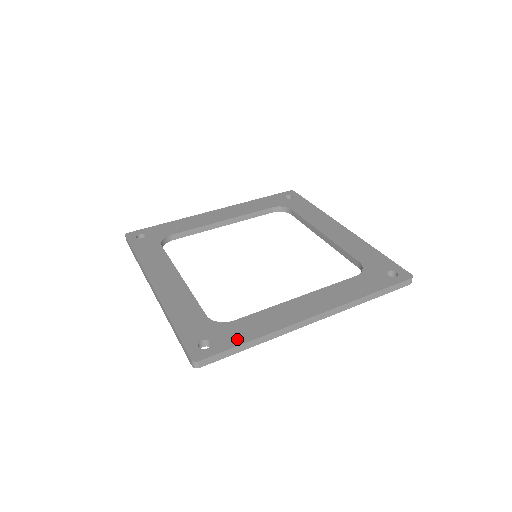
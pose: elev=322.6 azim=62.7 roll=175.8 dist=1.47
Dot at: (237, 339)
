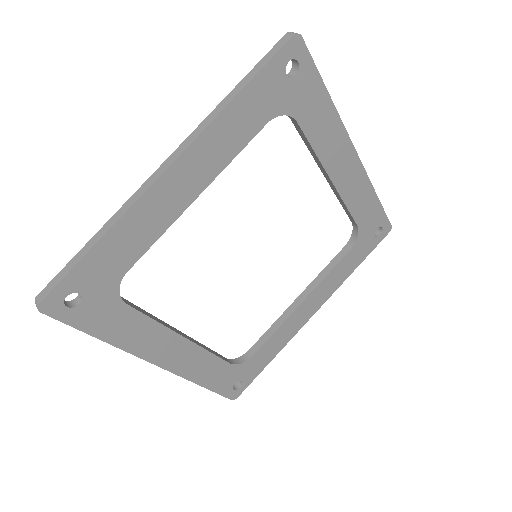
Dot at: (260, 368)
